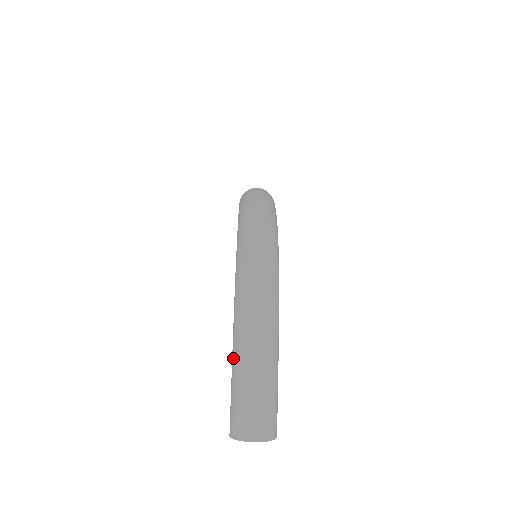
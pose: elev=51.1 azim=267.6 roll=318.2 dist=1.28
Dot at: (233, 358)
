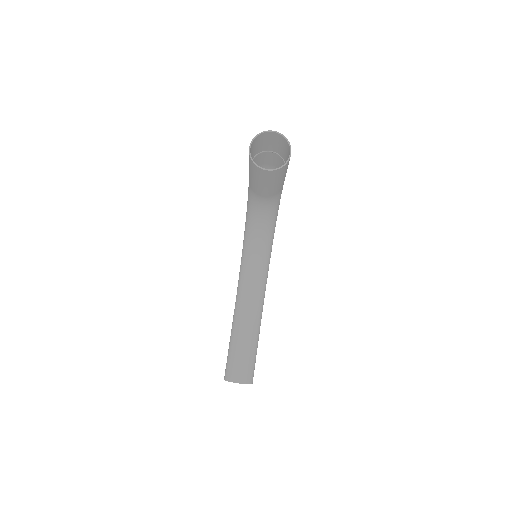
Dot at: occluded
